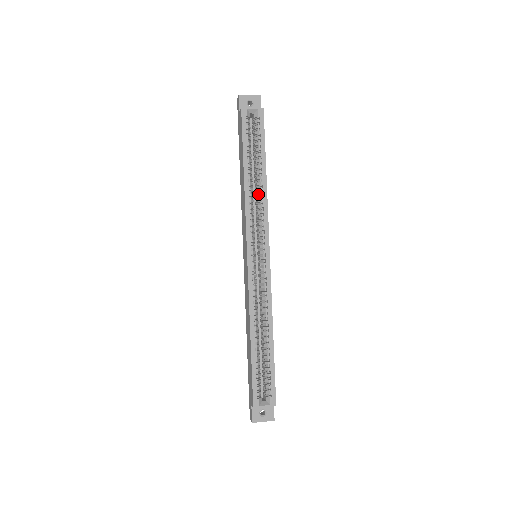
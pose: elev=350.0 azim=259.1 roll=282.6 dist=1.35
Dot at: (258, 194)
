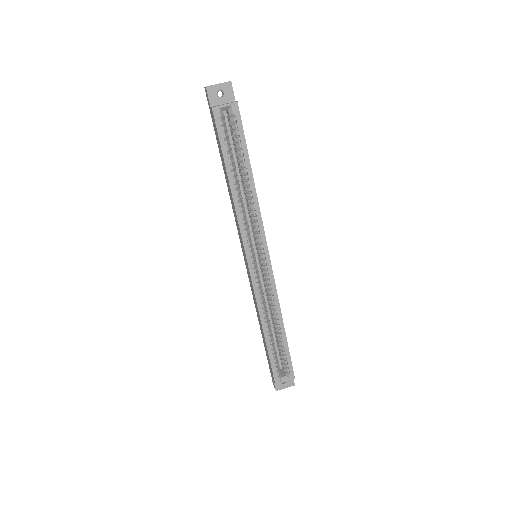
Dot at: (248, 200)
